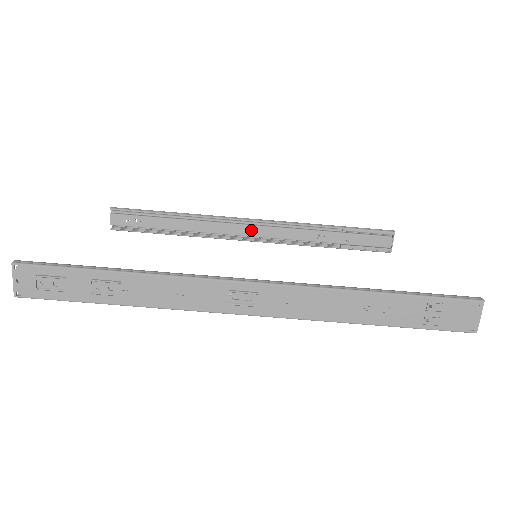
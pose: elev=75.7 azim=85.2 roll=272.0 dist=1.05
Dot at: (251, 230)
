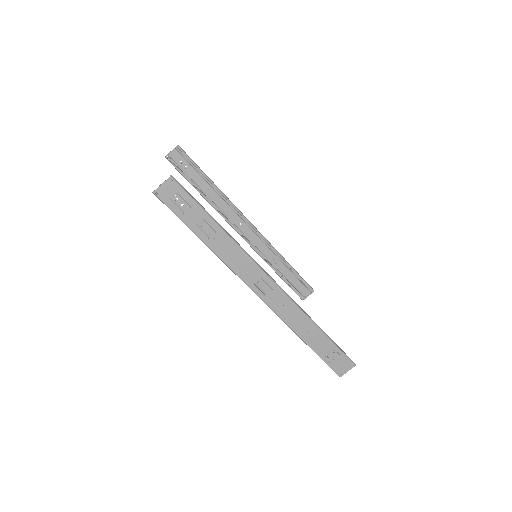
Dot at: (246, 229)
